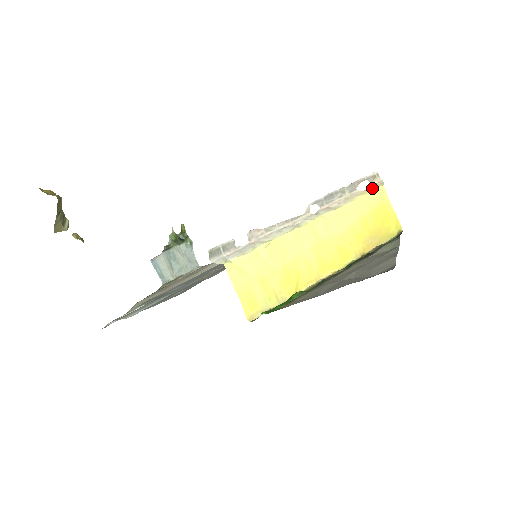
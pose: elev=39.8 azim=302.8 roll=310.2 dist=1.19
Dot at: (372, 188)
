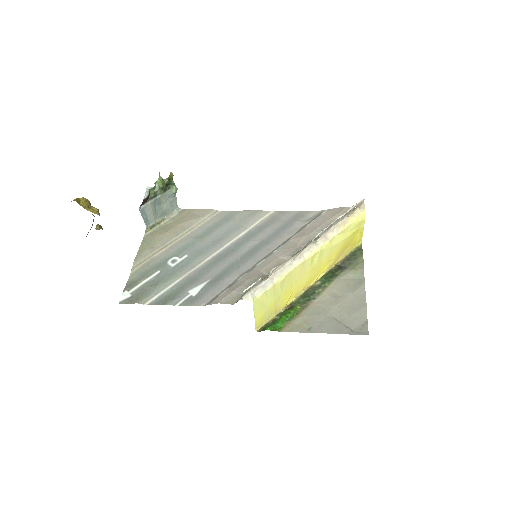
Dot at: (357, 215)
